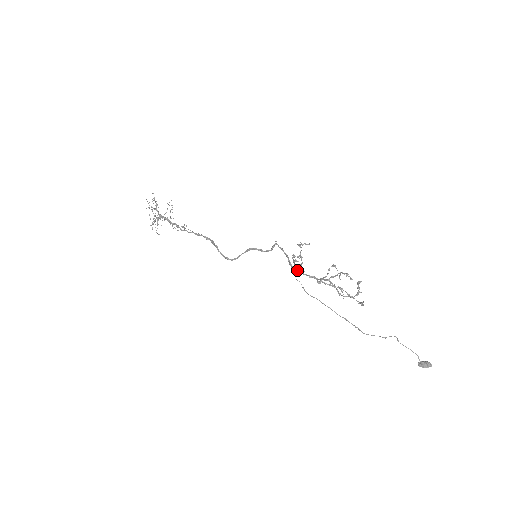
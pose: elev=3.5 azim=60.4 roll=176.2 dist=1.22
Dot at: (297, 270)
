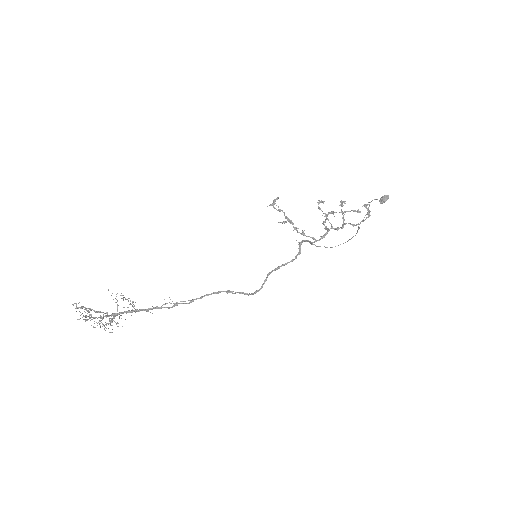
Dot at: occluded
